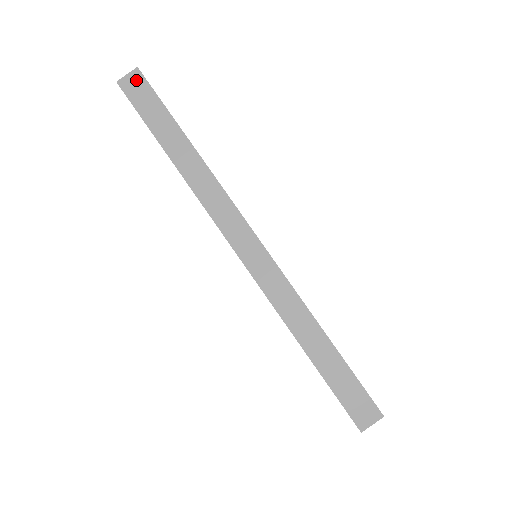
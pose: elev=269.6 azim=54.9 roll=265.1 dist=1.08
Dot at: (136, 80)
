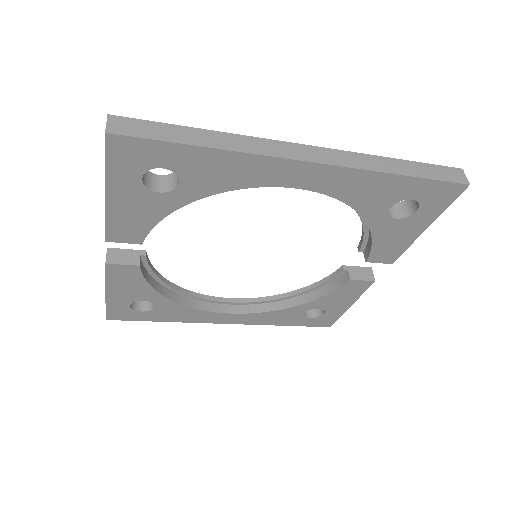
Dot at: (118, 122)
